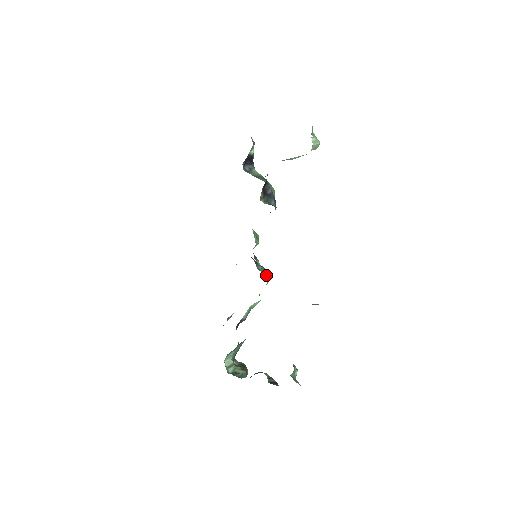
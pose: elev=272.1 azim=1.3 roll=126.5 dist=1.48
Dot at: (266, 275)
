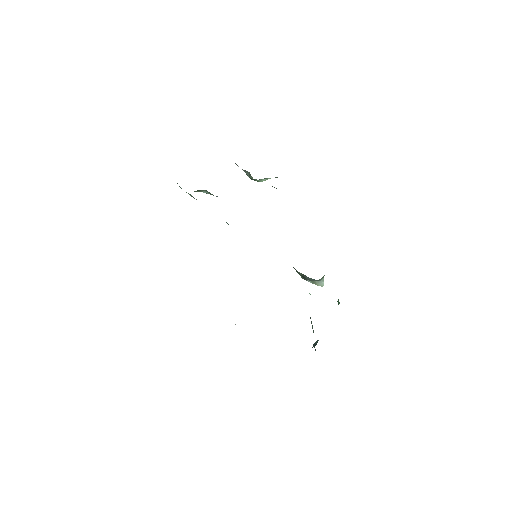
Dot at: occluded
